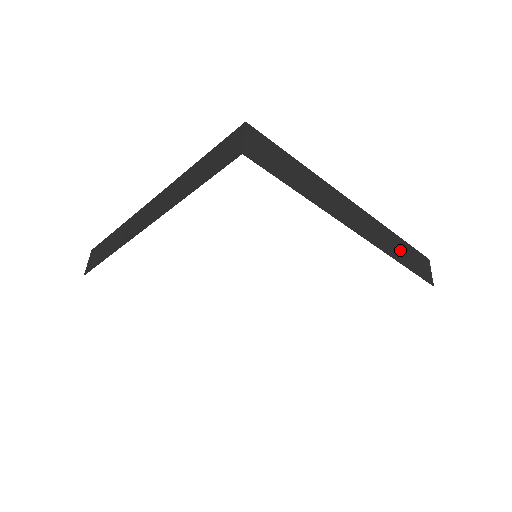
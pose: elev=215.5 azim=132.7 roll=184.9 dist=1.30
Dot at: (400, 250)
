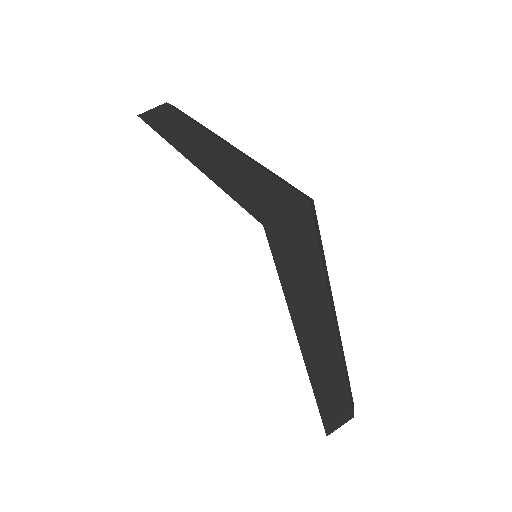
Dot at: (332, 394)
